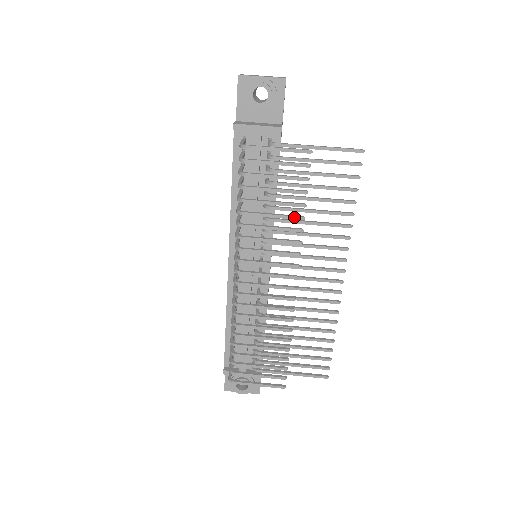
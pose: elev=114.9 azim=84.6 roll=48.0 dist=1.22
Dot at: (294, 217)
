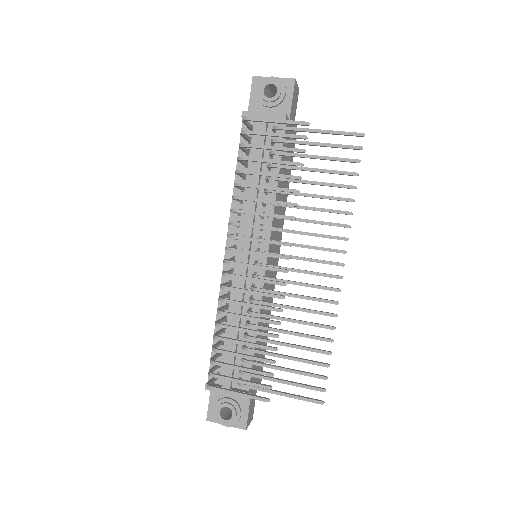
Dot at: (289, 189)
